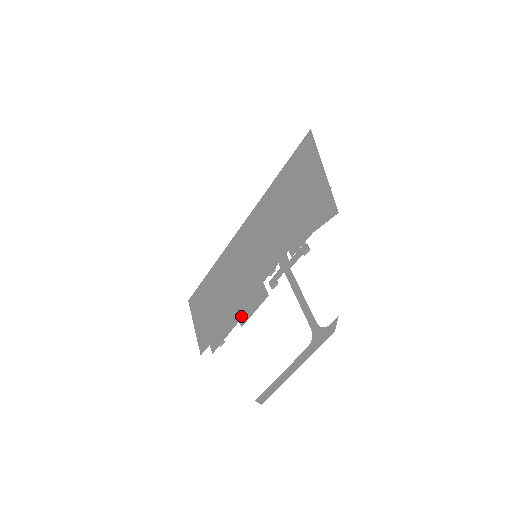
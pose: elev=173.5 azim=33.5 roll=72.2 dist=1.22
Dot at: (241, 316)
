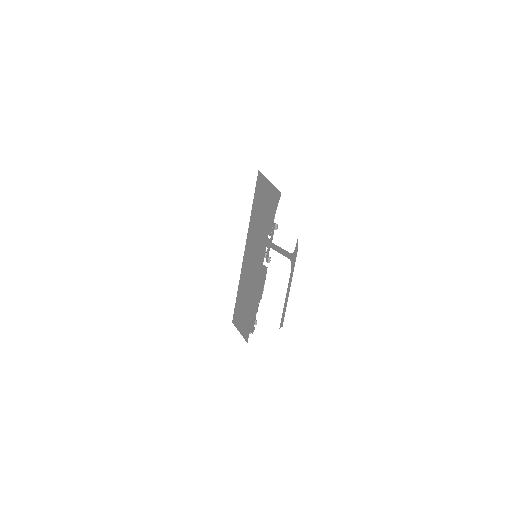
Dot at: (259, 294)
